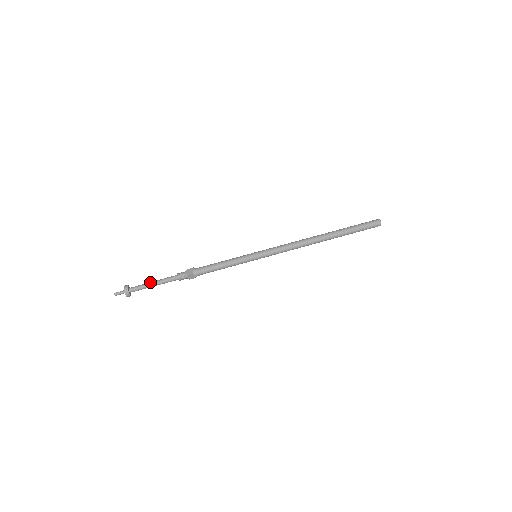
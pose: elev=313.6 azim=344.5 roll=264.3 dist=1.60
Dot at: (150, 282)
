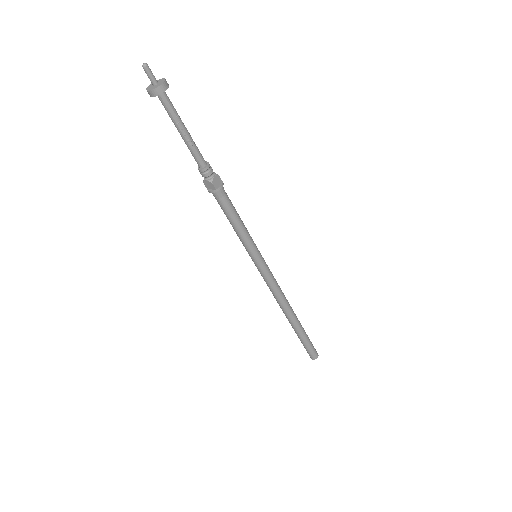
Dot at: (181, 123)
